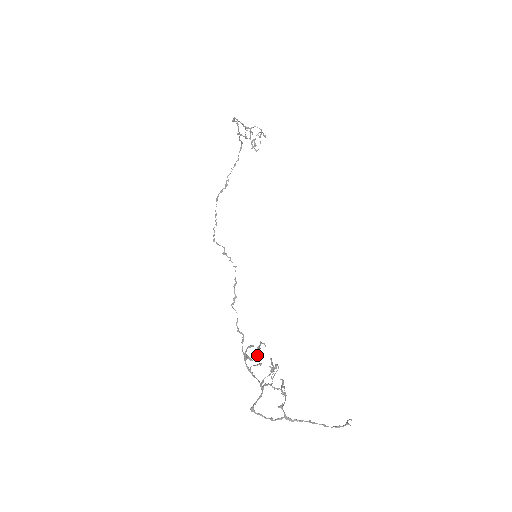
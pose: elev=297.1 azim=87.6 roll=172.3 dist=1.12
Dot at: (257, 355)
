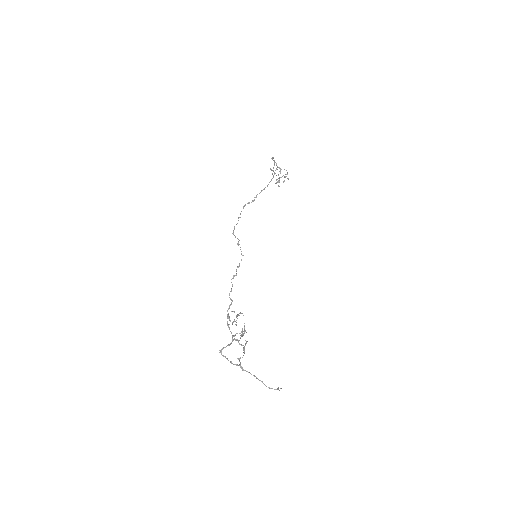
Dot at: (234, 320)
